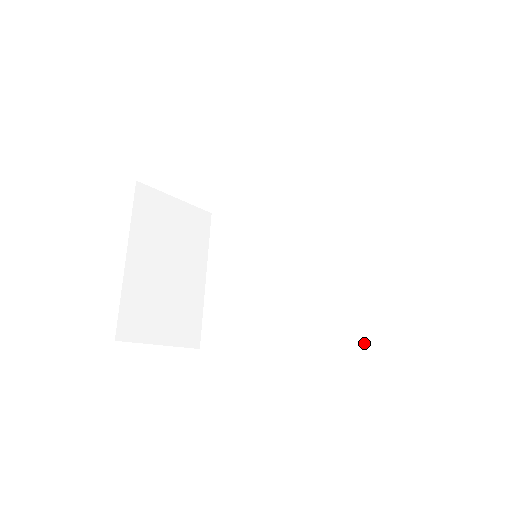
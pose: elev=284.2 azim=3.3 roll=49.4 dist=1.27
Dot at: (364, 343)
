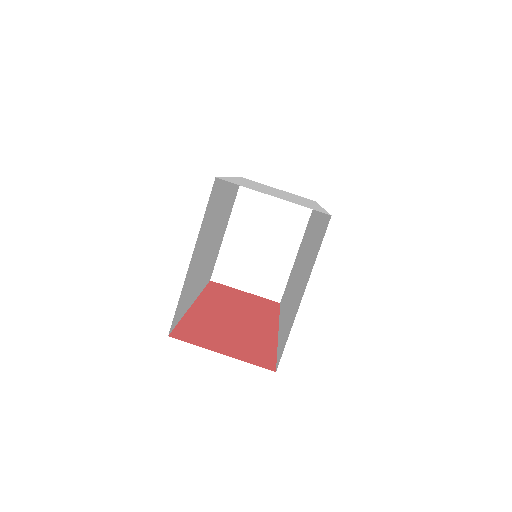
Dot at: (279, 348)
